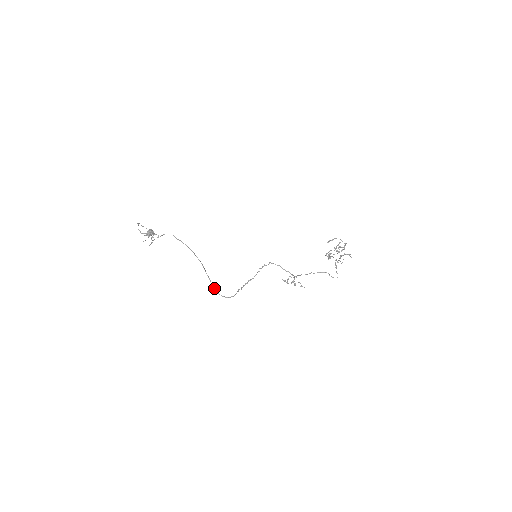
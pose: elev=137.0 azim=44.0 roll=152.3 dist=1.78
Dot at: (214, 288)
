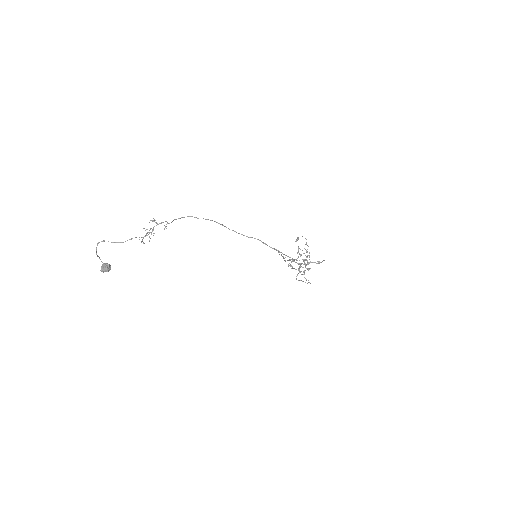
Dot at: (277, 250)
